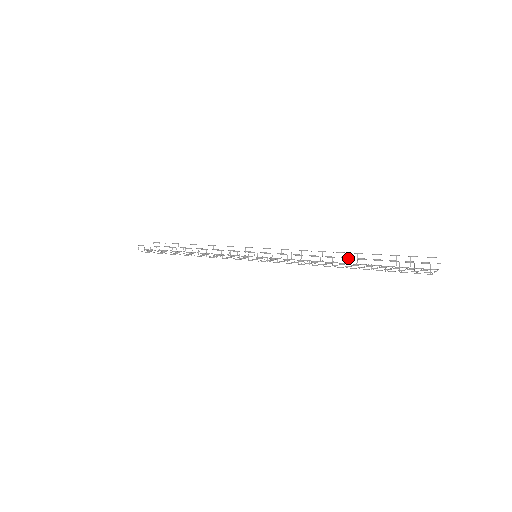
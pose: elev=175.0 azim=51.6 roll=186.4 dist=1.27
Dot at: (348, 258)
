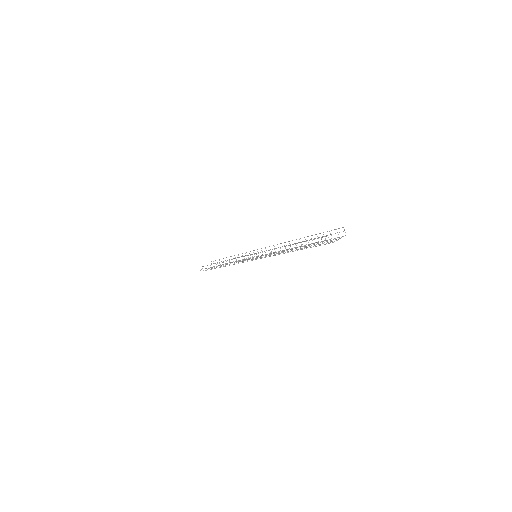
Dot at: occluded
